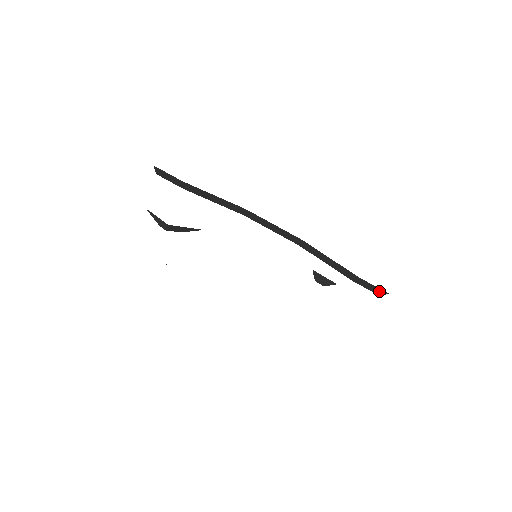
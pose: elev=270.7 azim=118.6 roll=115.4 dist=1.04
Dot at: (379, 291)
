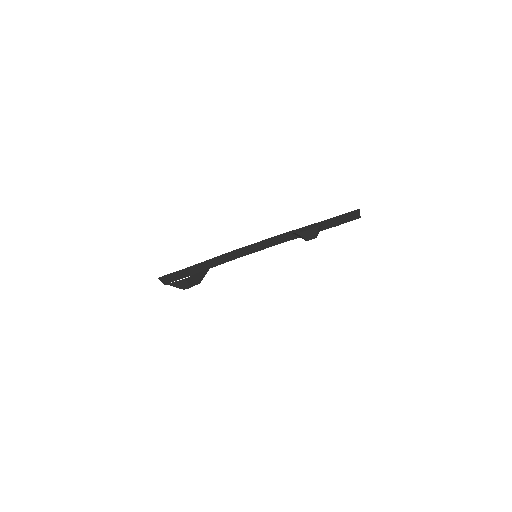
Dot at: (354, 214)
